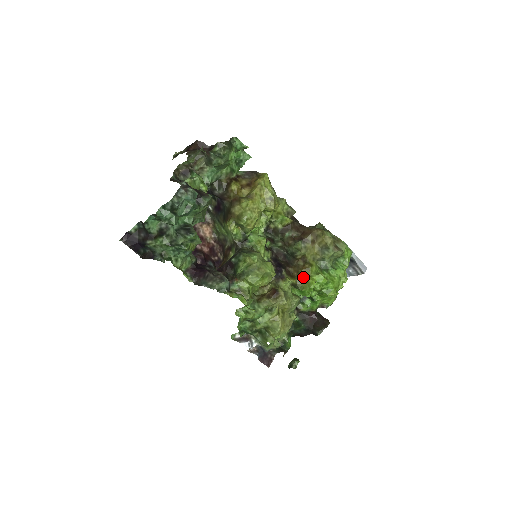
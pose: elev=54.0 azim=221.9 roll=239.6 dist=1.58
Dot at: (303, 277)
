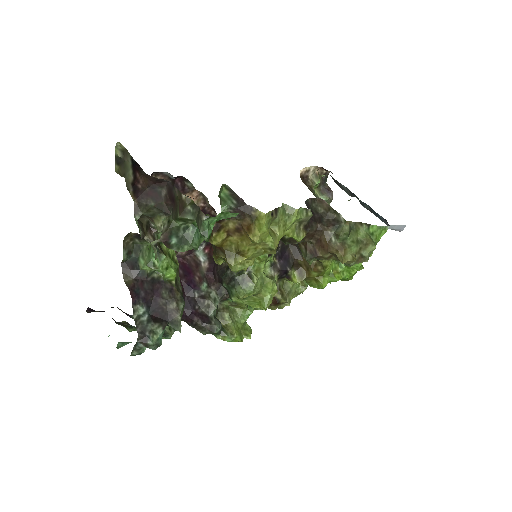
Dot at: (313, 277)
